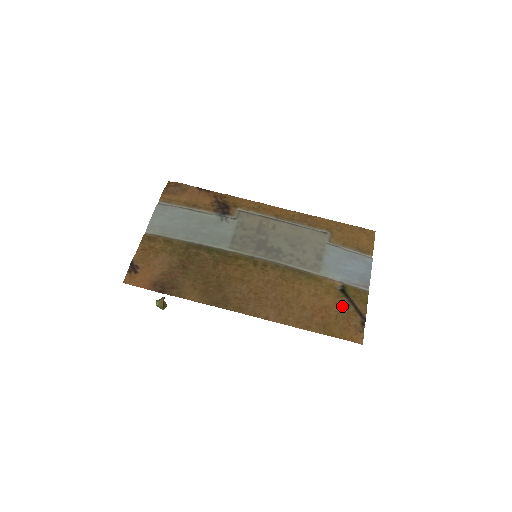
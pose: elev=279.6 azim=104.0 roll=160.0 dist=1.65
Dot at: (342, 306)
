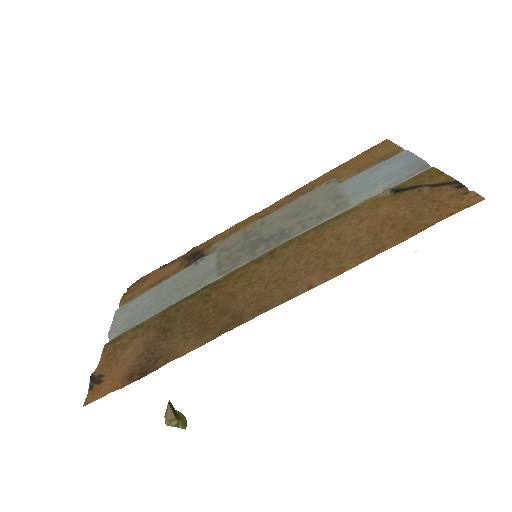
Dot at: (409, 199)
